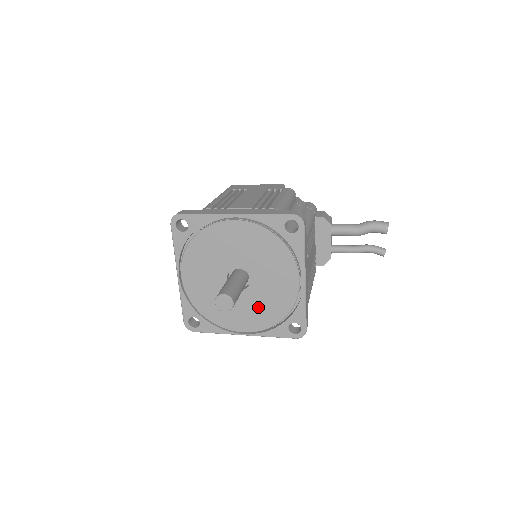
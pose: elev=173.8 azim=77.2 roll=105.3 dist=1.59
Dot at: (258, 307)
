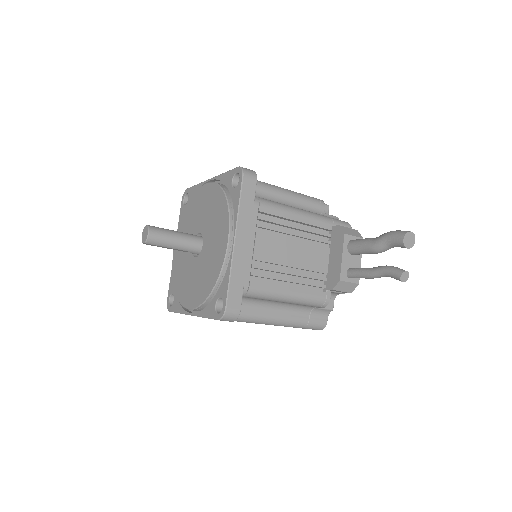
Dot at: (201, 276)
